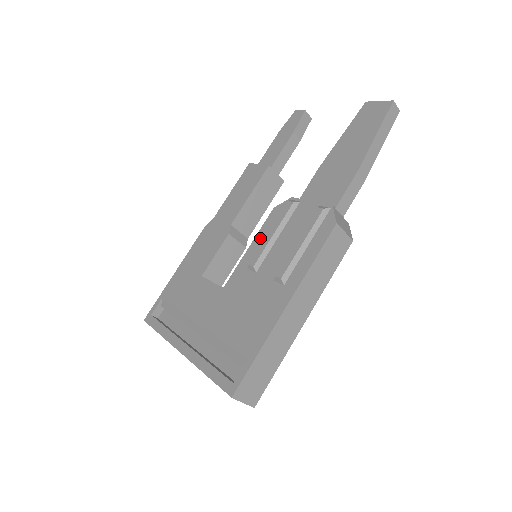
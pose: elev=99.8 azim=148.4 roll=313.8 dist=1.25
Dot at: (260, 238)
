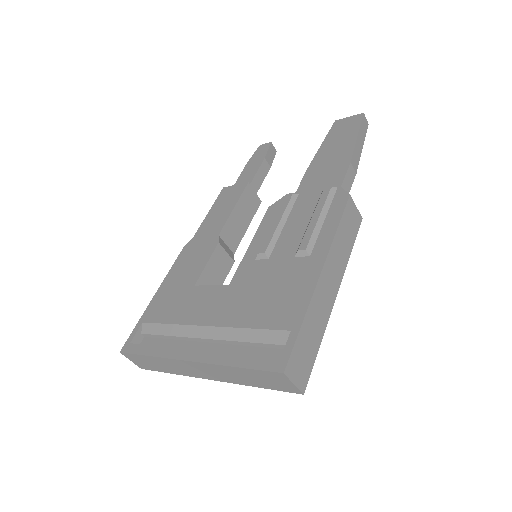
Dot at: (262, 232)
